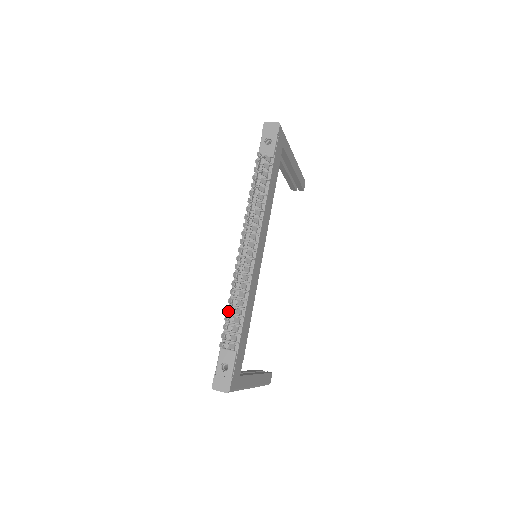
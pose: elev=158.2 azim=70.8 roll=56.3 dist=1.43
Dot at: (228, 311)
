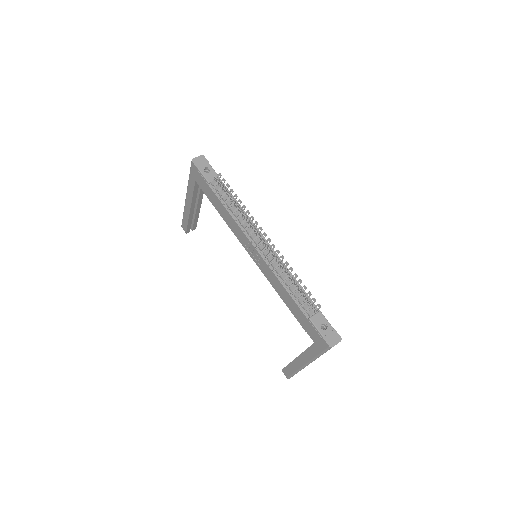
Dot at: (296, 286)
